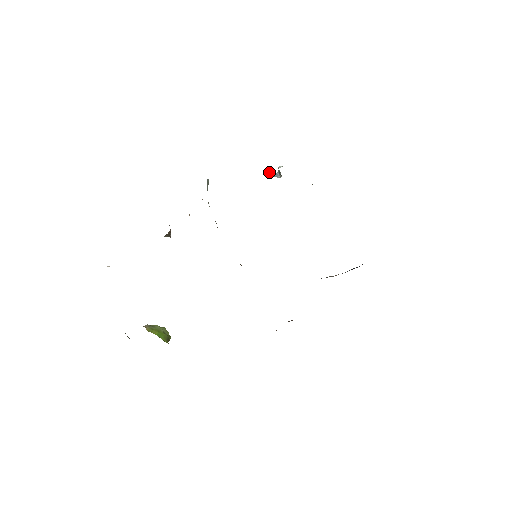
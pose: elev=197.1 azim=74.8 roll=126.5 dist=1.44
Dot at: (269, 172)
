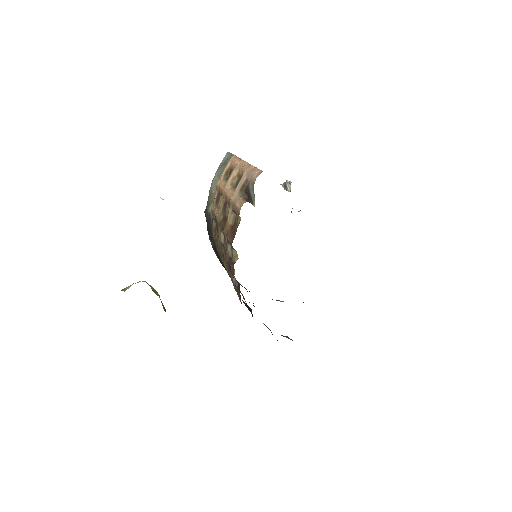
Dot at: occluded
